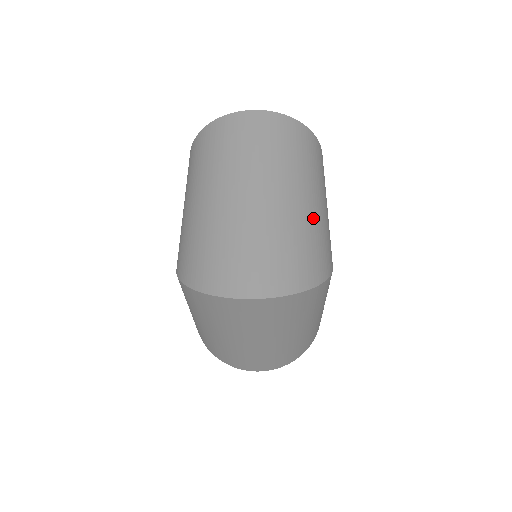
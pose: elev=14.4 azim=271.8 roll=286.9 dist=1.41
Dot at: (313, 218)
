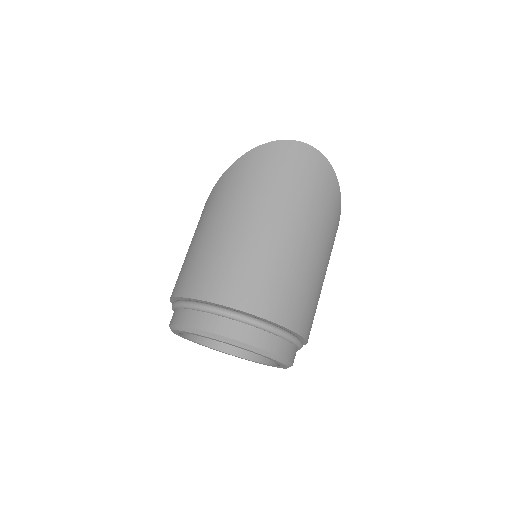
Dot at: occluded
